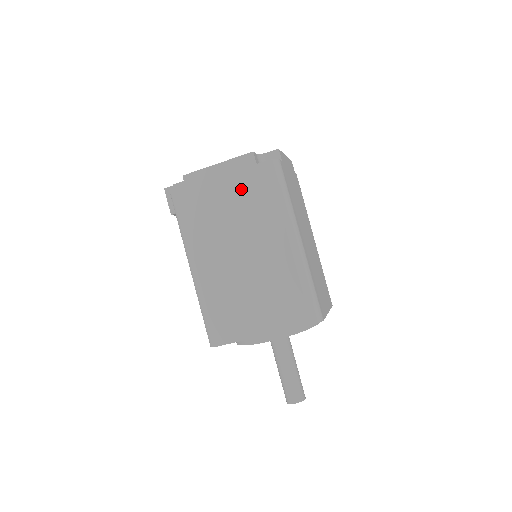
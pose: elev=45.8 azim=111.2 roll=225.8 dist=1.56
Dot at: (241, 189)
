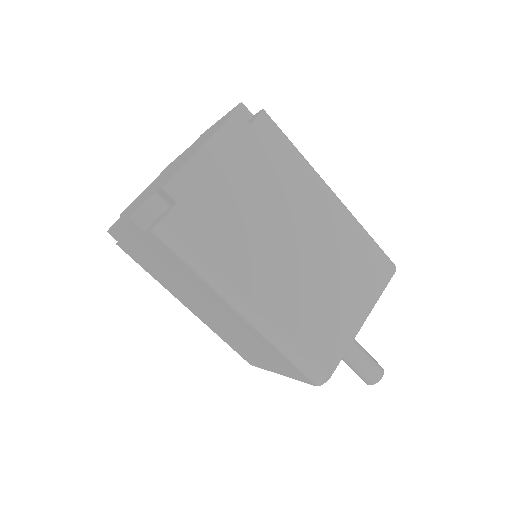
Dot at: (156, 254)
